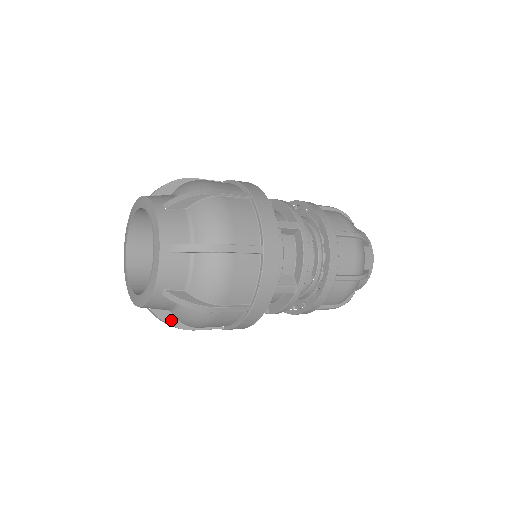
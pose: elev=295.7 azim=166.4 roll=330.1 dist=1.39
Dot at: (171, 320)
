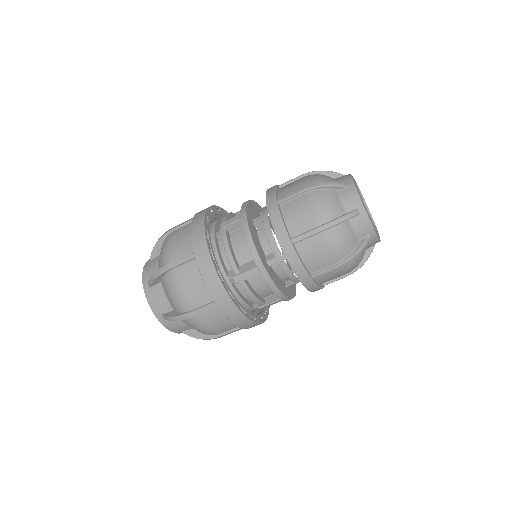
Dot at: (198, 335)
